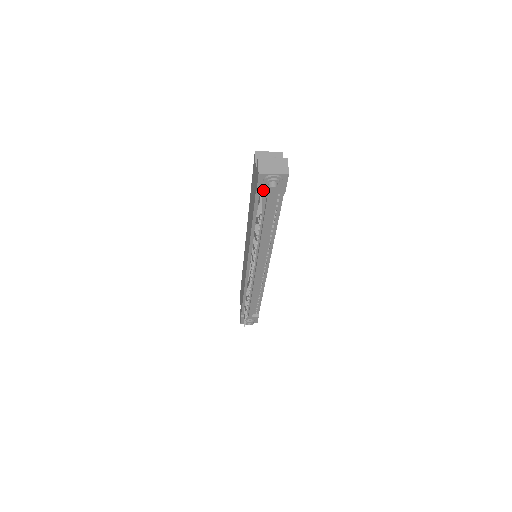
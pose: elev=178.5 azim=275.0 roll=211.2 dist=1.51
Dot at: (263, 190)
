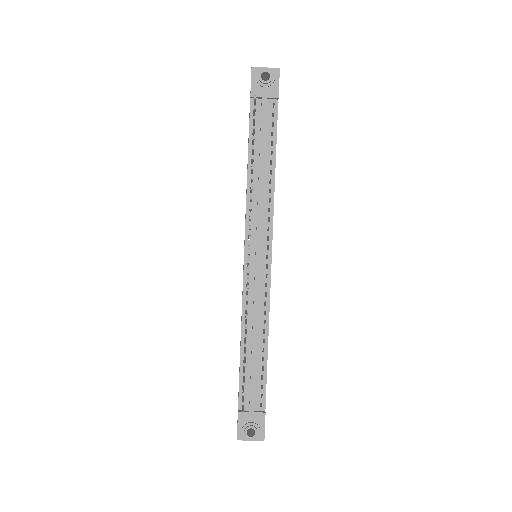
Dot at: (257, 92)
